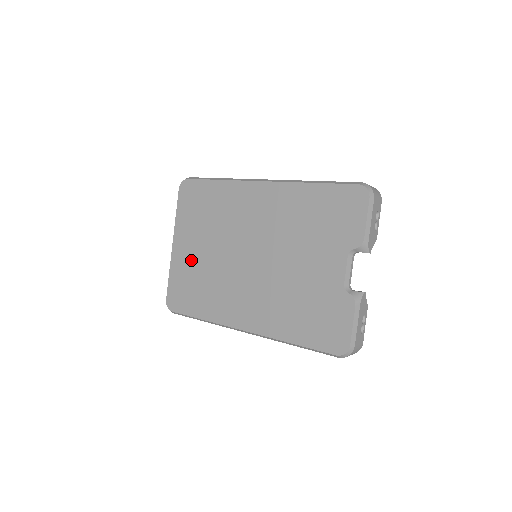
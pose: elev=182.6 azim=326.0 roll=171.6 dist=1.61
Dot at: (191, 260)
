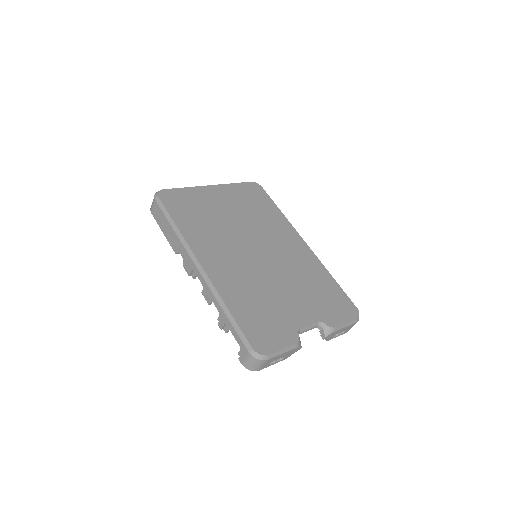
Dot at: (213, 204)
